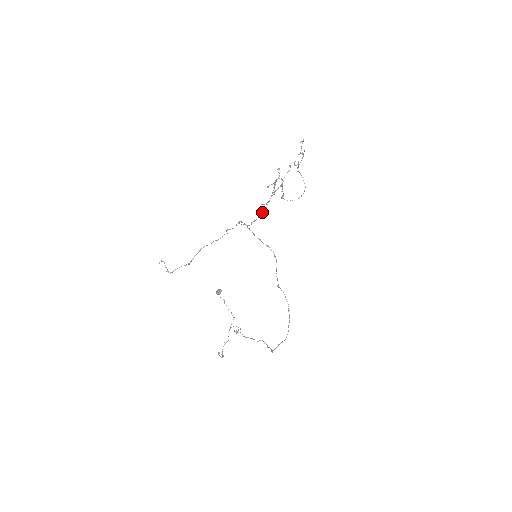
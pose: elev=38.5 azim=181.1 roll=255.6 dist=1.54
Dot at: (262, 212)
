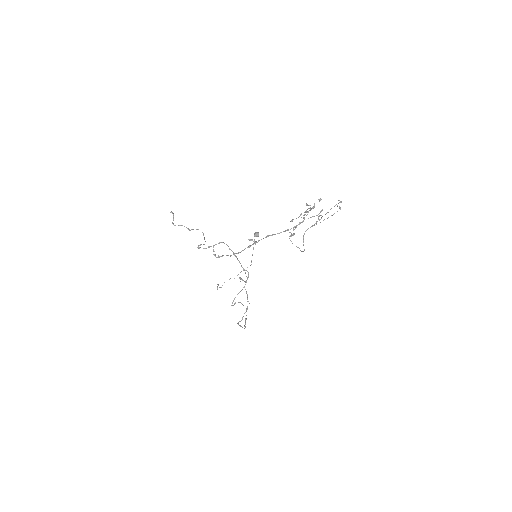
Dot at: occluded
